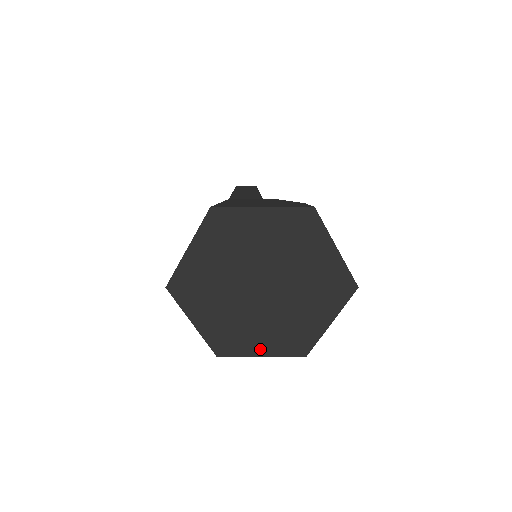
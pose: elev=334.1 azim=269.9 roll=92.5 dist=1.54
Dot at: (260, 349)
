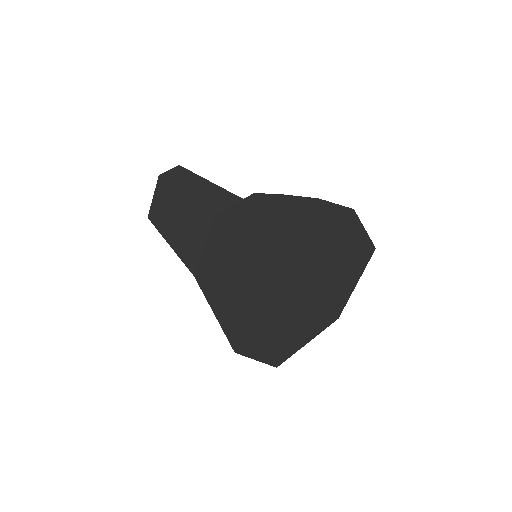
Dot at: (308, 338)
